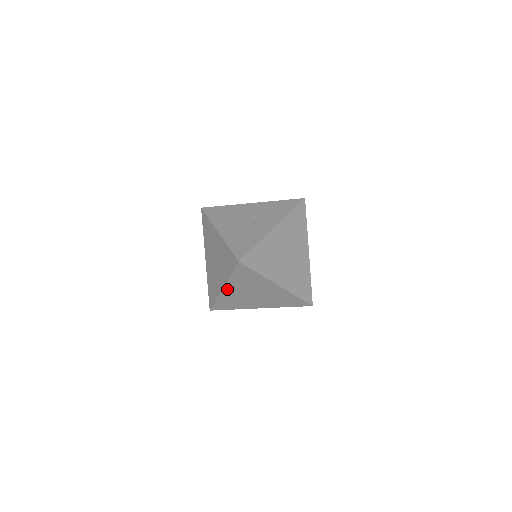
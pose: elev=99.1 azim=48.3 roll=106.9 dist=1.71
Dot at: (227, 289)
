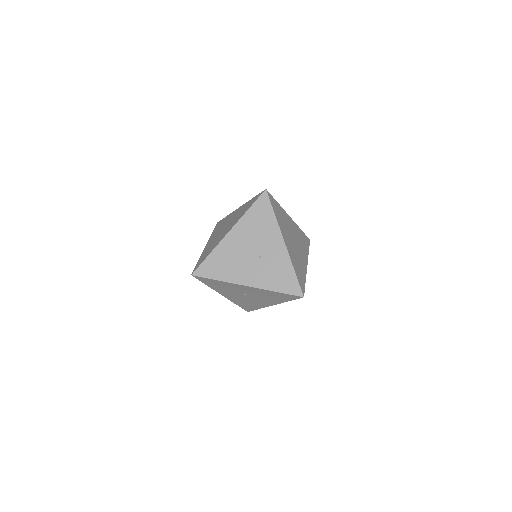
Dot at: occluded
